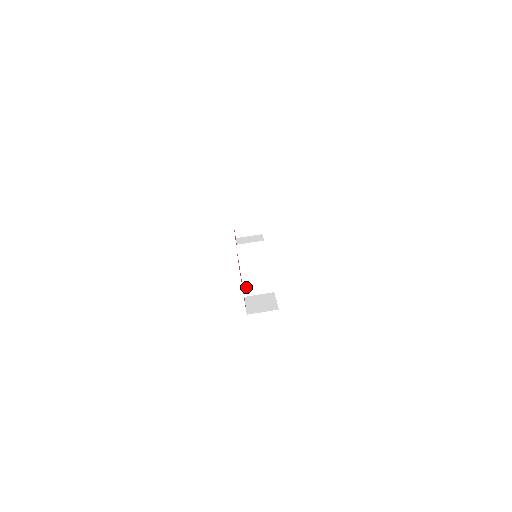
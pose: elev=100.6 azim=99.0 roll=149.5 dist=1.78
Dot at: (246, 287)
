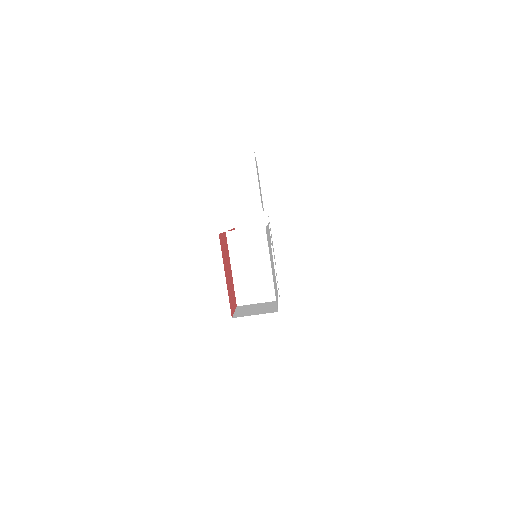
Dot at: (239, 292)
